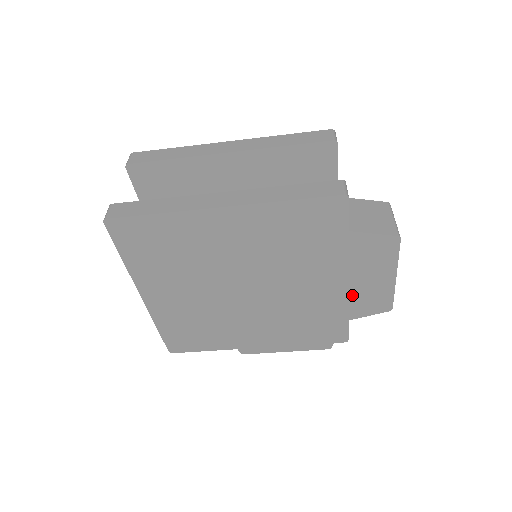
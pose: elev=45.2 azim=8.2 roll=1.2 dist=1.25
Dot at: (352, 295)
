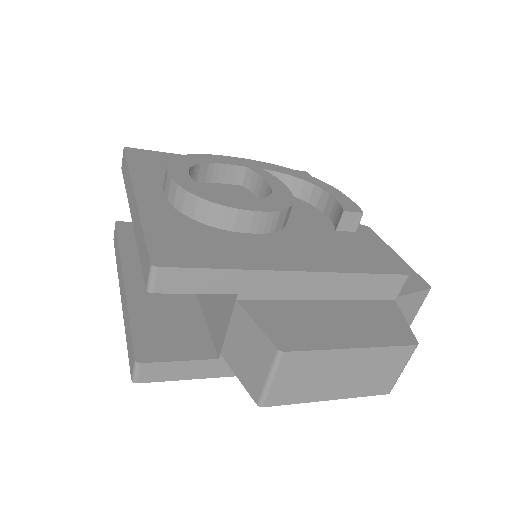
Dot at: occluded
